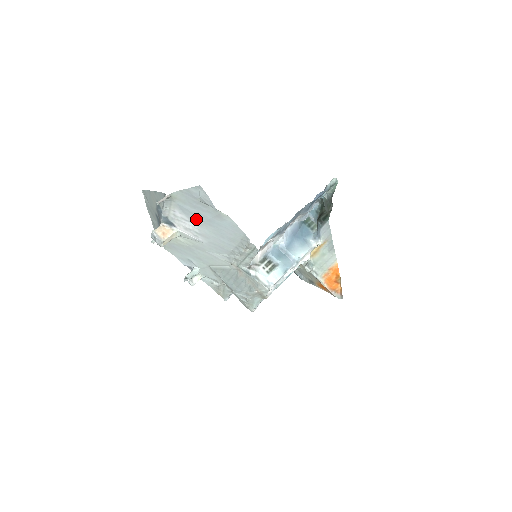
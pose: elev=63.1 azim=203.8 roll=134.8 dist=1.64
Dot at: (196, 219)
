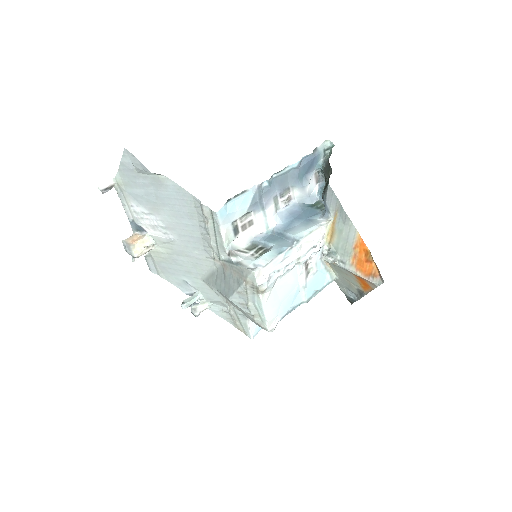
Dot at: (151, 205)
